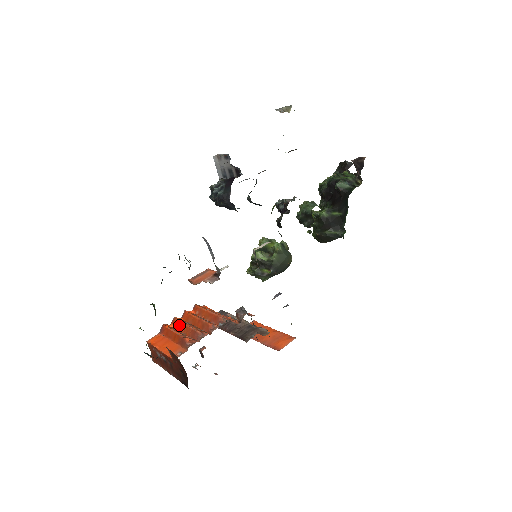
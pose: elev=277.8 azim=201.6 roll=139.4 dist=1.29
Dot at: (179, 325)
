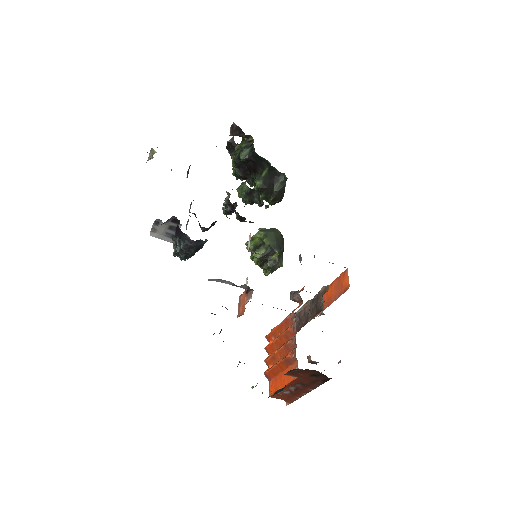
Dot at: (273, 359)
